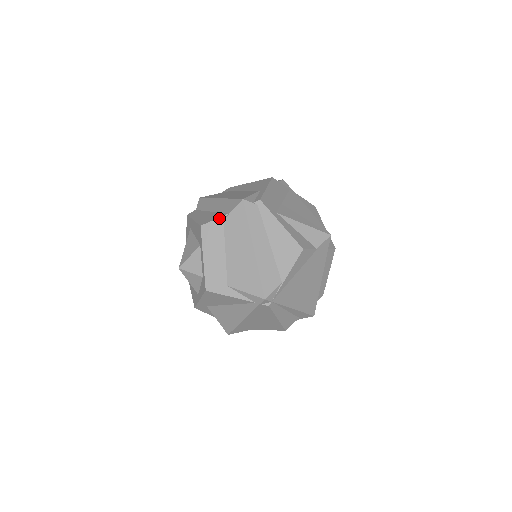
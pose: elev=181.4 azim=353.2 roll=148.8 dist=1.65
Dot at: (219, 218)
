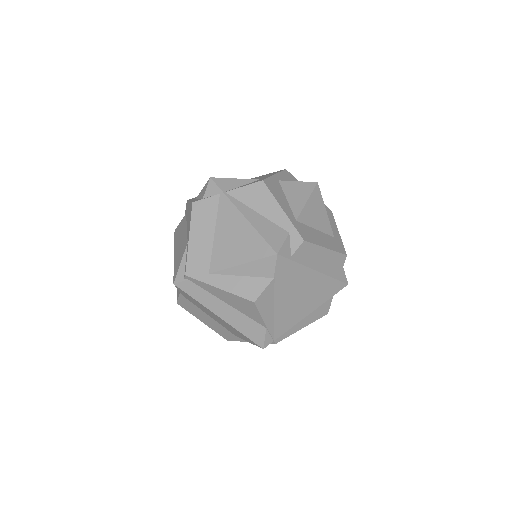
Dot at: (179, 296)
